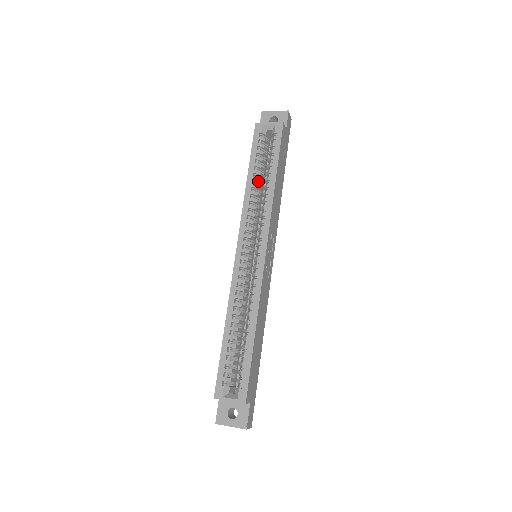
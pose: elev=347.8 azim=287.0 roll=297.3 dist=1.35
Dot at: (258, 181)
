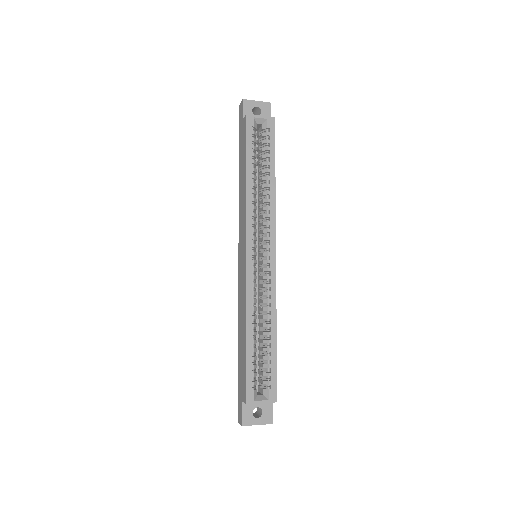
Dot at: (256, 179)
